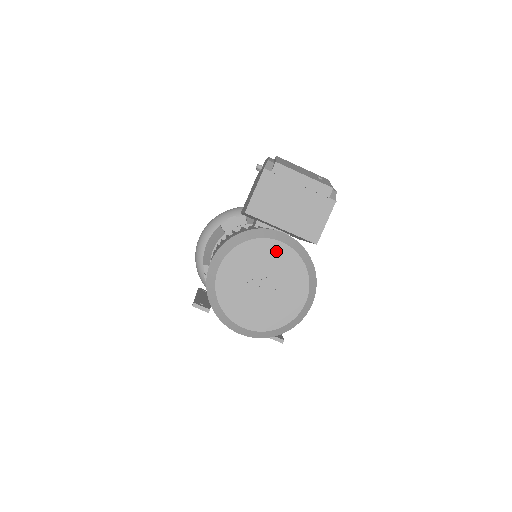
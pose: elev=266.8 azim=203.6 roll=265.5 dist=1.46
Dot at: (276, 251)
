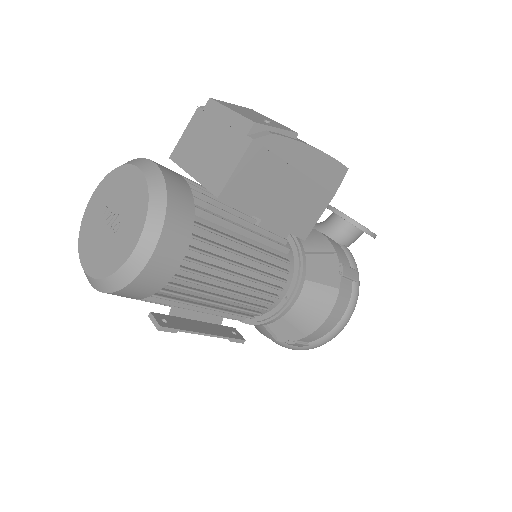
Dot at: (132, 180)
